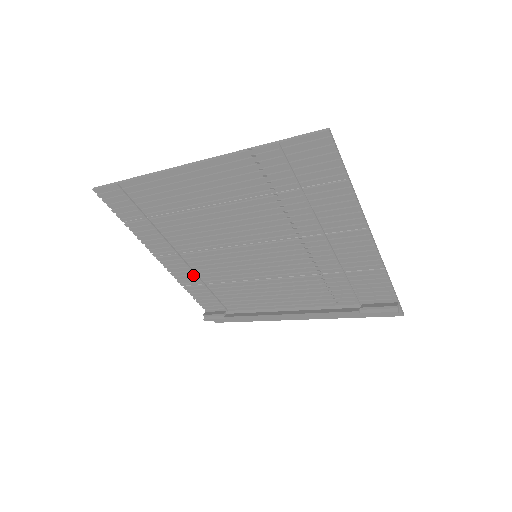
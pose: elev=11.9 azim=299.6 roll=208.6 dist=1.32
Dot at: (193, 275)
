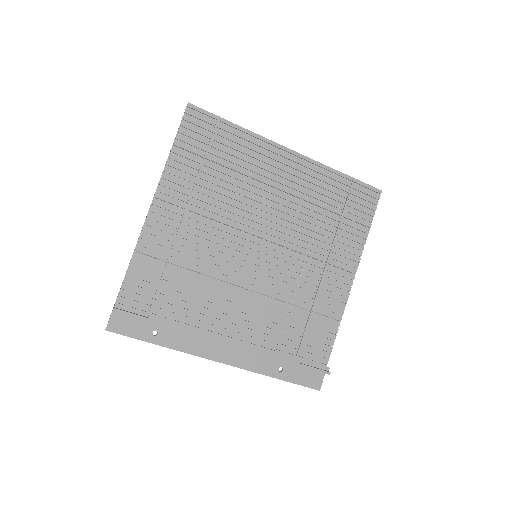
Dot at: (168, 243)
